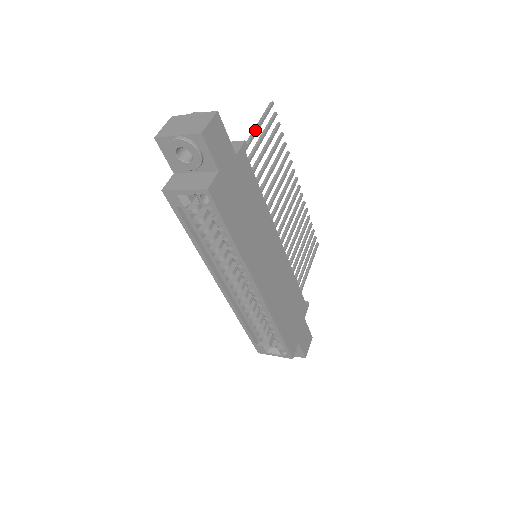
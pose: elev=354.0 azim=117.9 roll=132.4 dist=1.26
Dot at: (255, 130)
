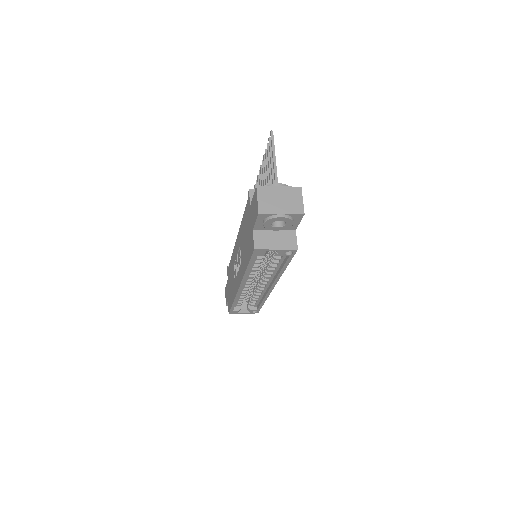
Dot at: (276, 168)
